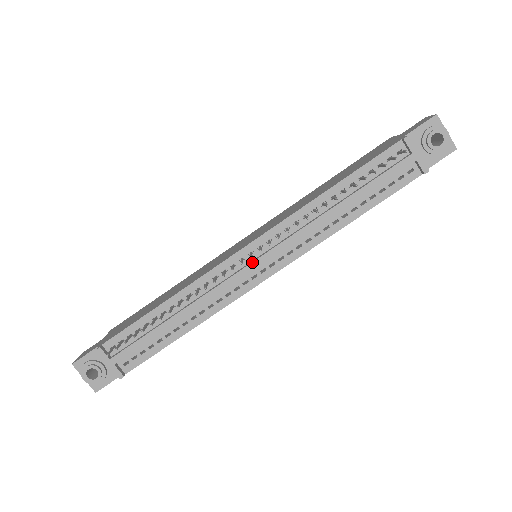
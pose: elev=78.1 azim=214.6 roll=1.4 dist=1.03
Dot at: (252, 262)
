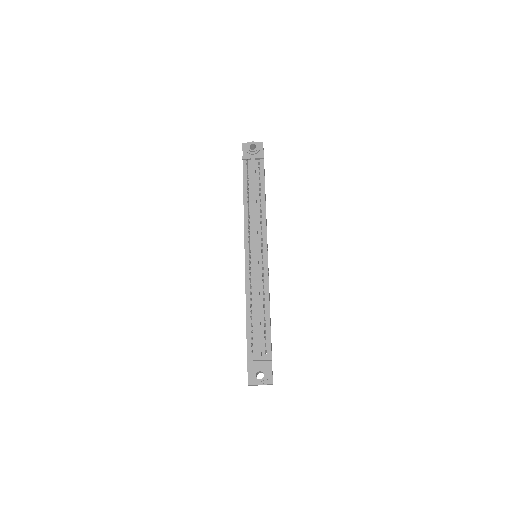
Dot at: (254, 252)
